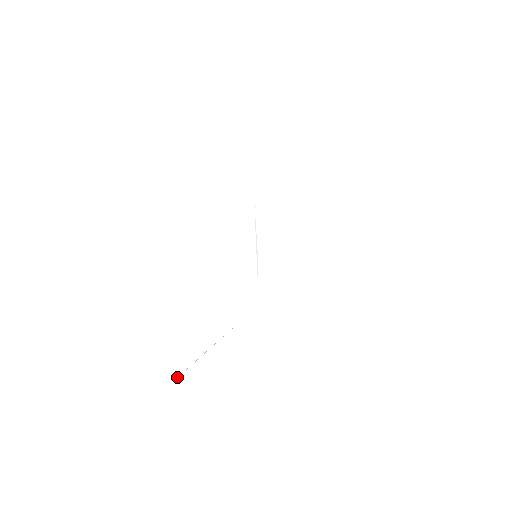
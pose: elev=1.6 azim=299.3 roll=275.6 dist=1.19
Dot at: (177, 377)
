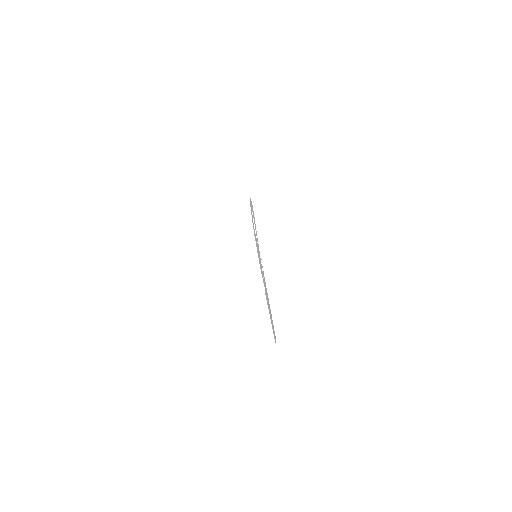
Dot at: occluded
